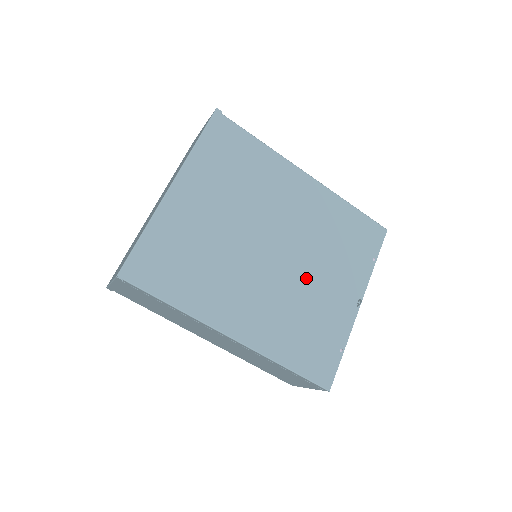
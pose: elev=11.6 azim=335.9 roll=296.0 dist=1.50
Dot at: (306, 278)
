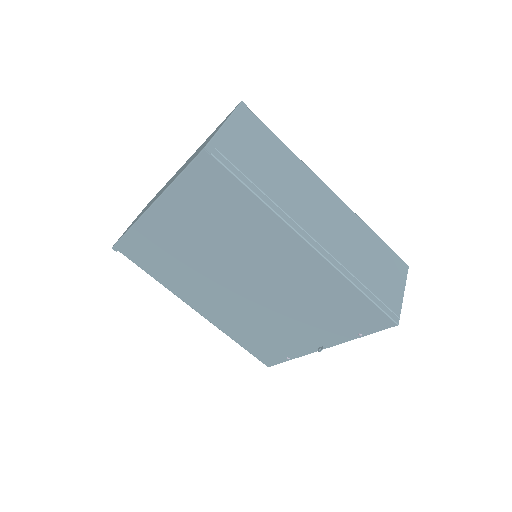
Dot at: (272, 312)
